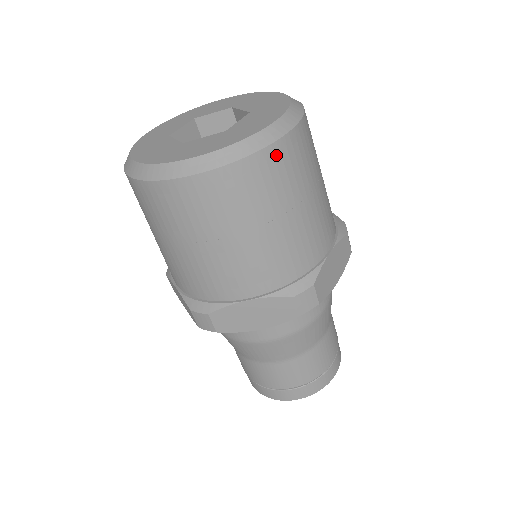
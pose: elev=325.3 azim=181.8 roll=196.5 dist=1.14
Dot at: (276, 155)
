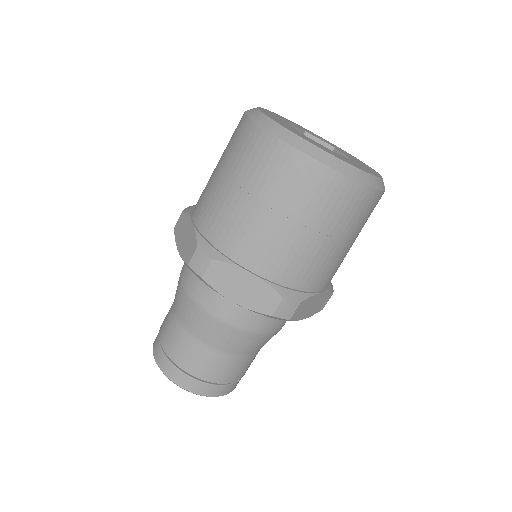
Dot at: occluded
